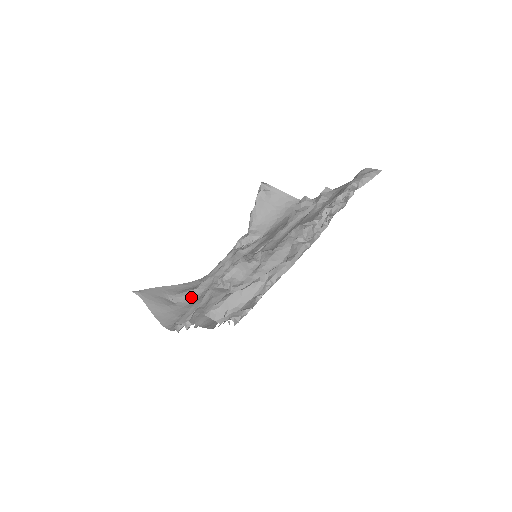
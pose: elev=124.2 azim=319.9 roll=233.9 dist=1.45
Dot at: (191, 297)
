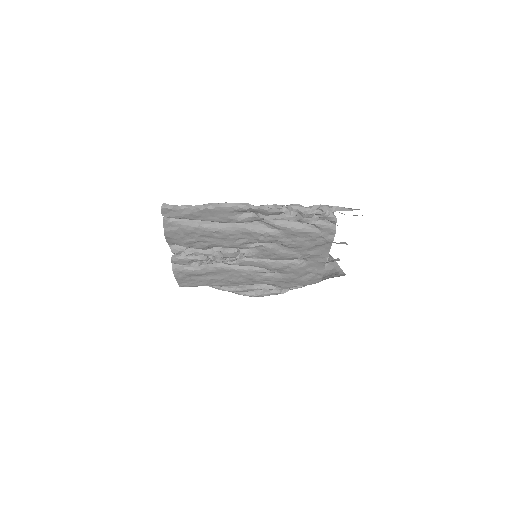
Dot at: occluded
